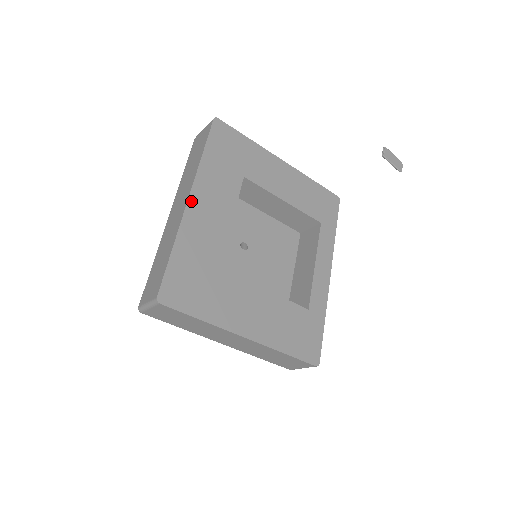
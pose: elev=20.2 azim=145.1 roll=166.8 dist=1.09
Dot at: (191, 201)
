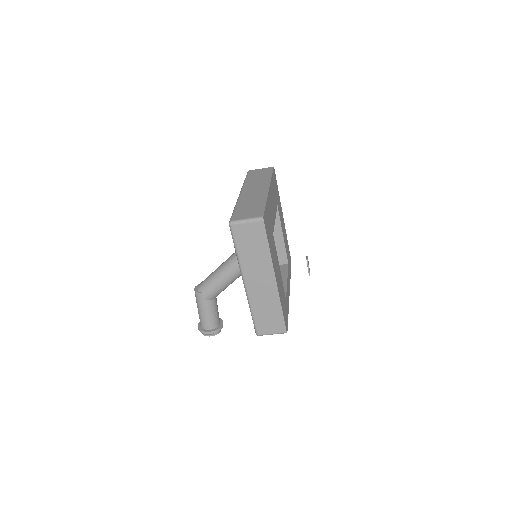
Dot at: occluded
